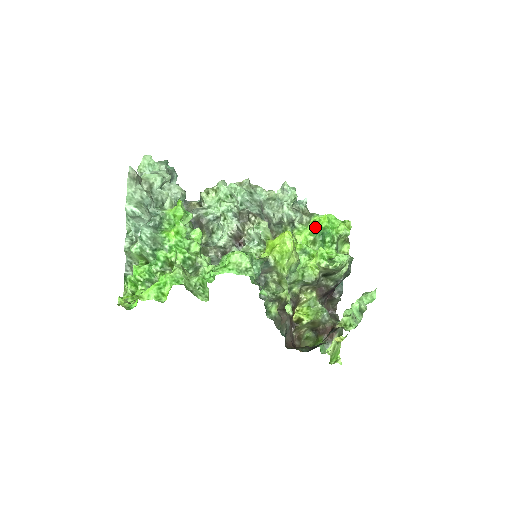
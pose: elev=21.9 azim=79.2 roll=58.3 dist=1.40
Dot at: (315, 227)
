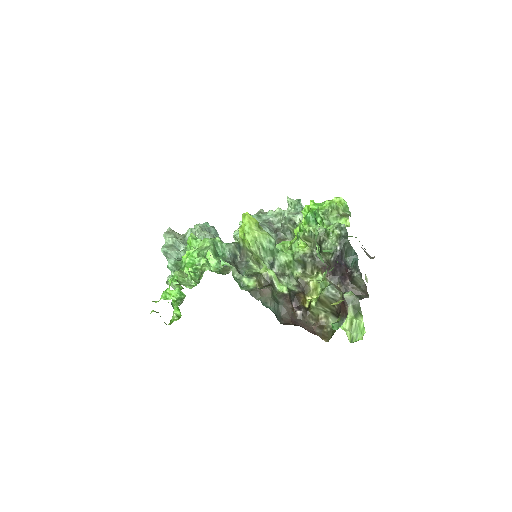
Dot at: (306, 215)
